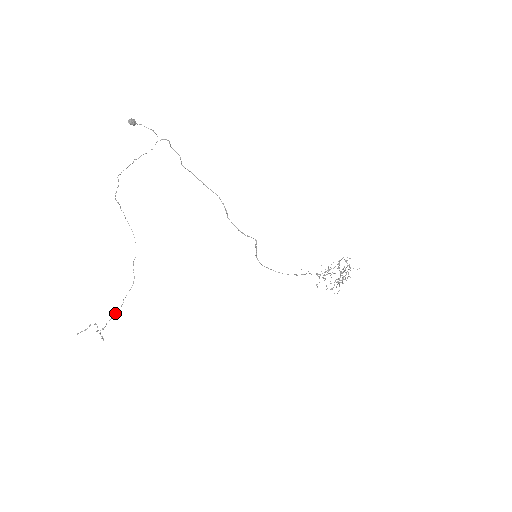
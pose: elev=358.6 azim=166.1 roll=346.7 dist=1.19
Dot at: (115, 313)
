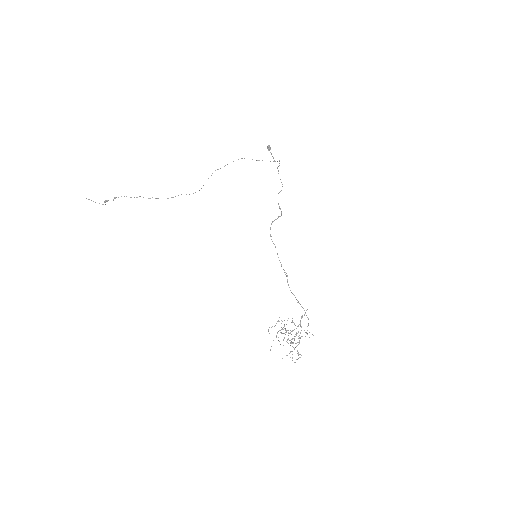
Dot at: (137, 197)
